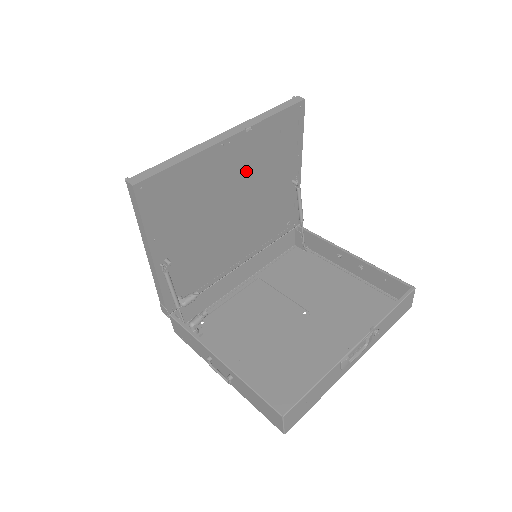
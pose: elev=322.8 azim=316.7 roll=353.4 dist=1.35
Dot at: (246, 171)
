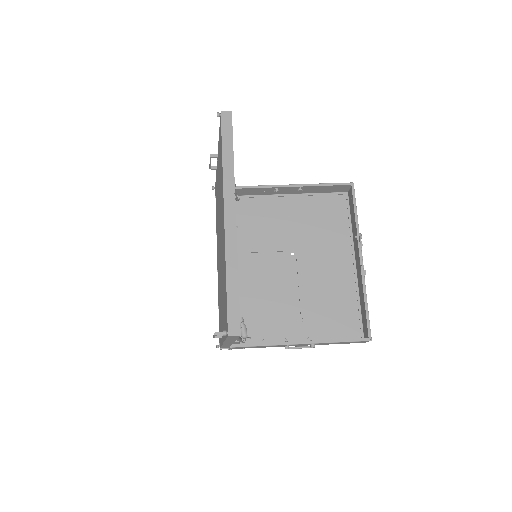
Dot at: occluded
